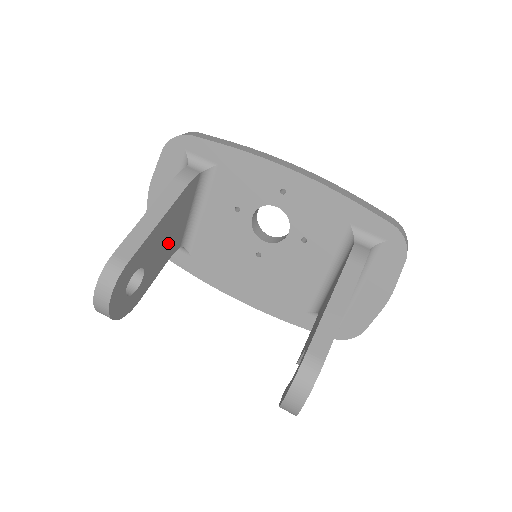
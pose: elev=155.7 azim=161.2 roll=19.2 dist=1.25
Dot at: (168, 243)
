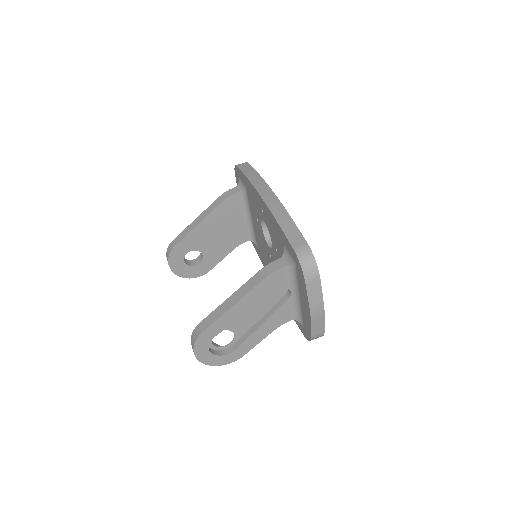
Dot at: (224, 237)
